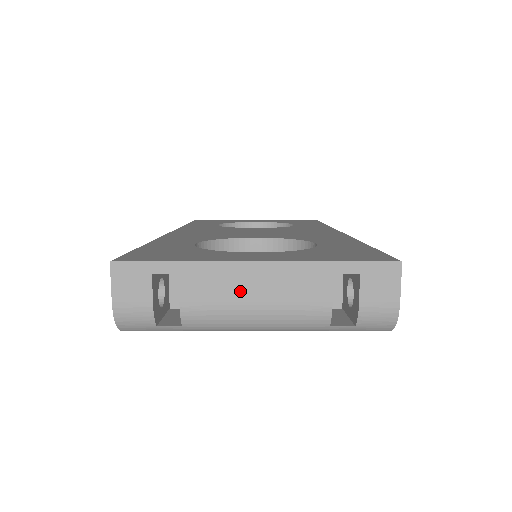
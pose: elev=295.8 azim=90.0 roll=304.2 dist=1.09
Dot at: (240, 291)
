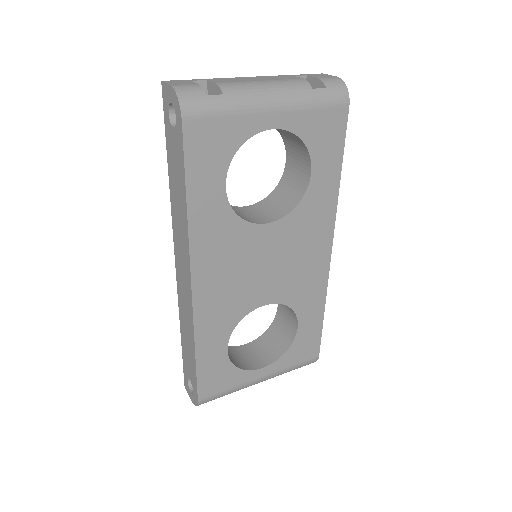
Dot at: (248, 80)
